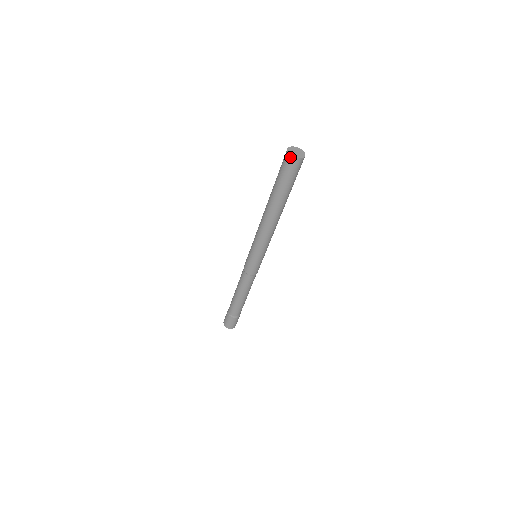
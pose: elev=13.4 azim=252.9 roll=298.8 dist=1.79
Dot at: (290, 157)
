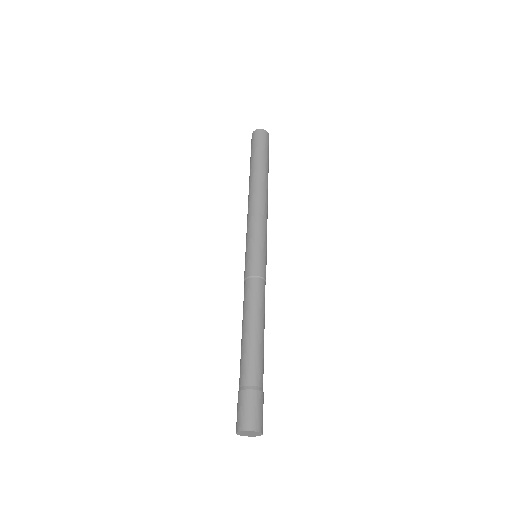
Dot at: (254, 132)
